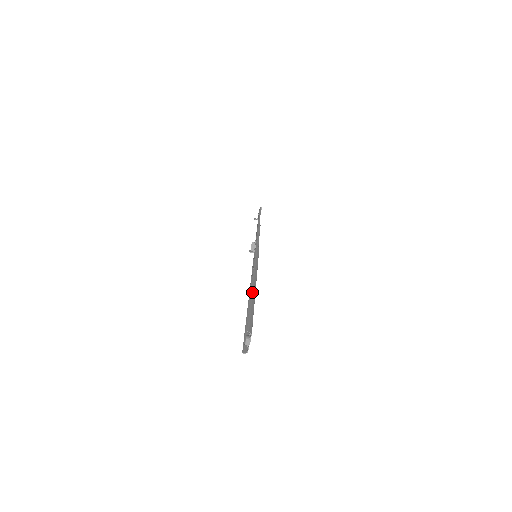
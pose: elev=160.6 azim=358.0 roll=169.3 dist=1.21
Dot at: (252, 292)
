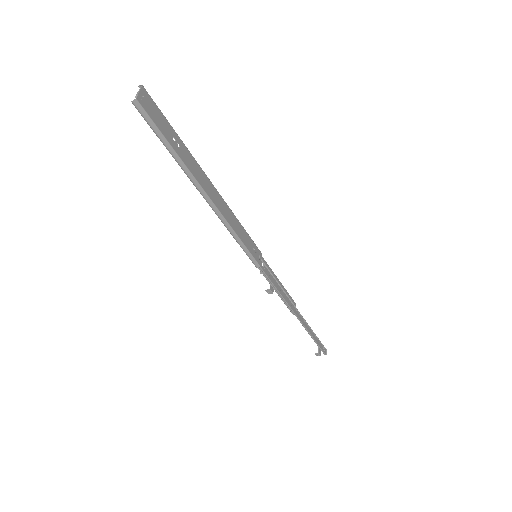
Dot at: (192, 158)
